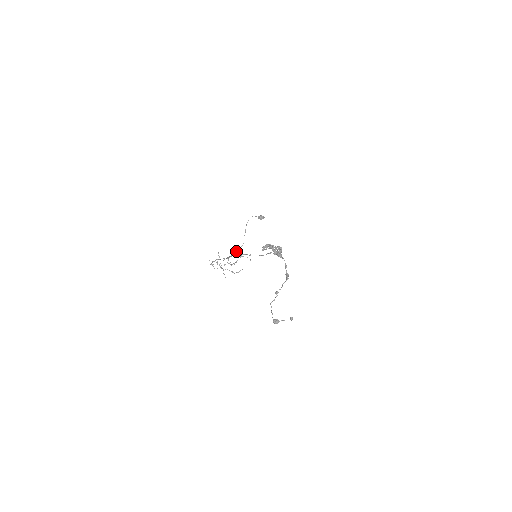
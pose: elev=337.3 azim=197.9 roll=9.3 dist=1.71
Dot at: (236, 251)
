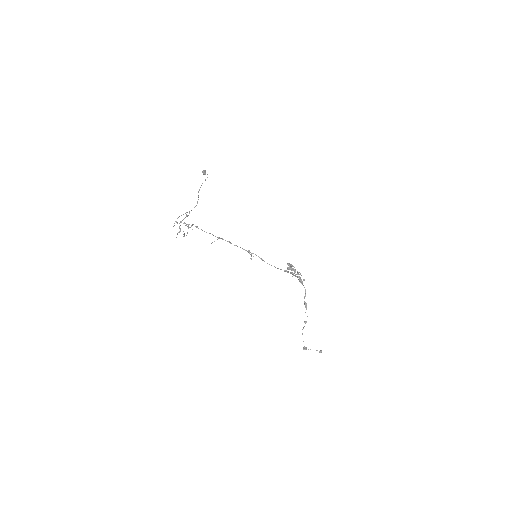
Dot at: (191, 210)
